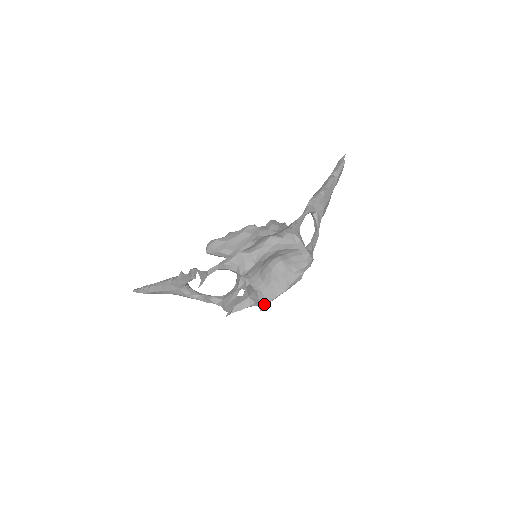
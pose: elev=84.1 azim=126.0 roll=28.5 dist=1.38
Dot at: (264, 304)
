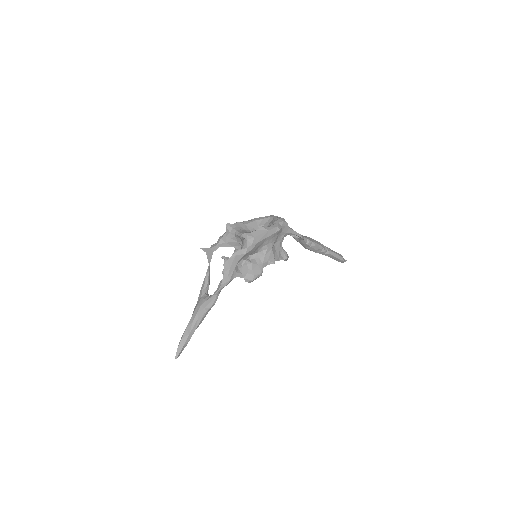
Dot at: (246, 234)
